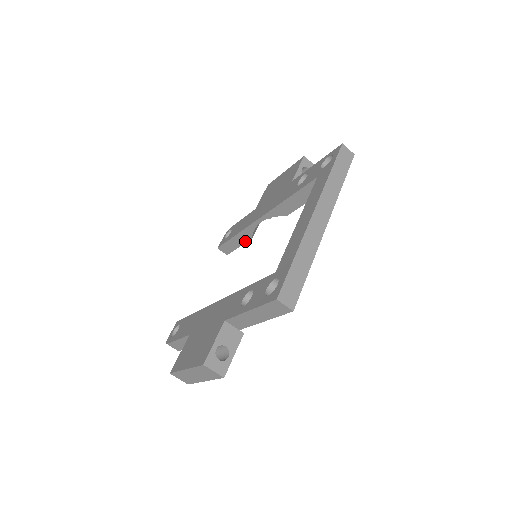
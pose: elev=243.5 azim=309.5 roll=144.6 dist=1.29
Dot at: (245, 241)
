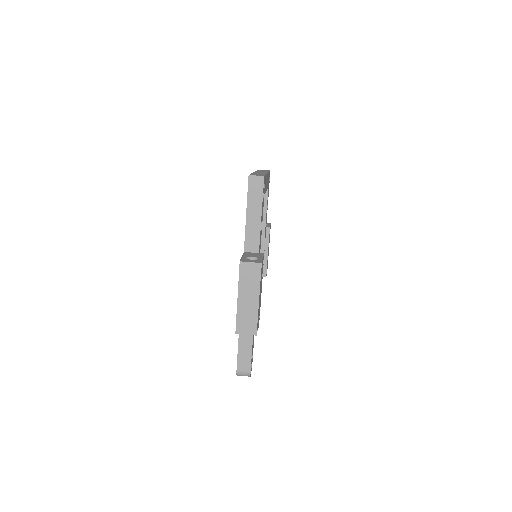
Dot at: occluded
